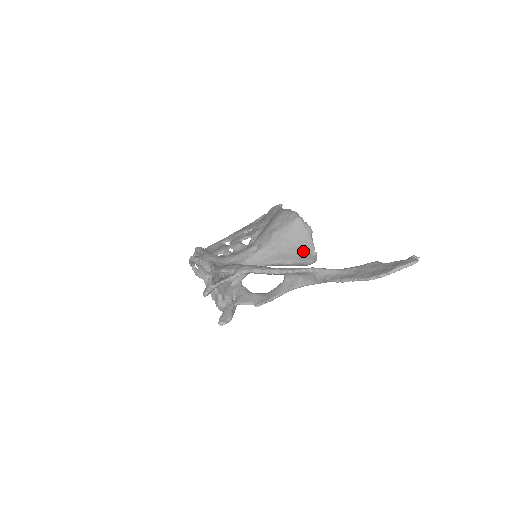
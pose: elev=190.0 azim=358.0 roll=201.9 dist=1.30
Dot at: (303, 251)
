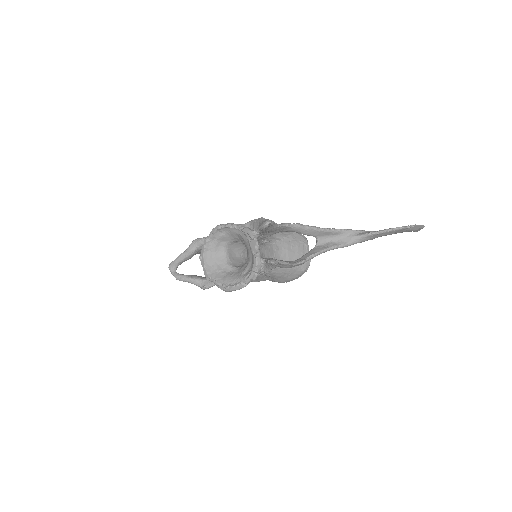
Dot at: (303, 253)
